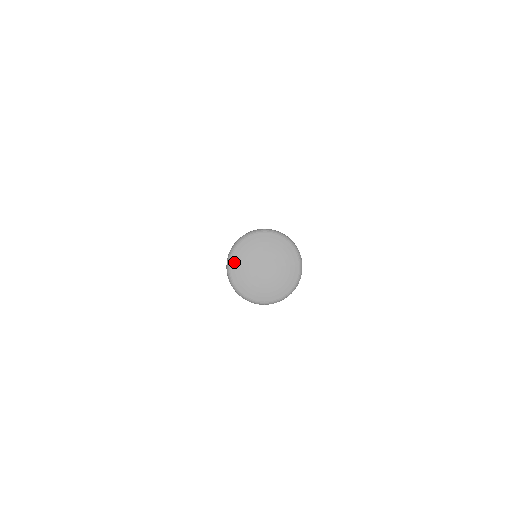
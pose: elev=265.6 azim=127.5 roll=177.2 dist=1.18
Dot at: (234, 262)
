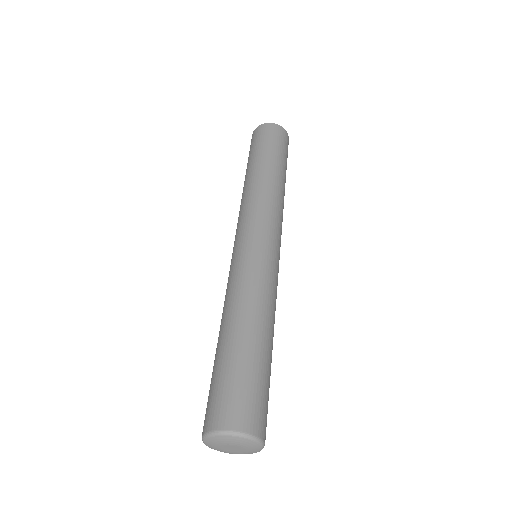
Dot at: (207, 445)
